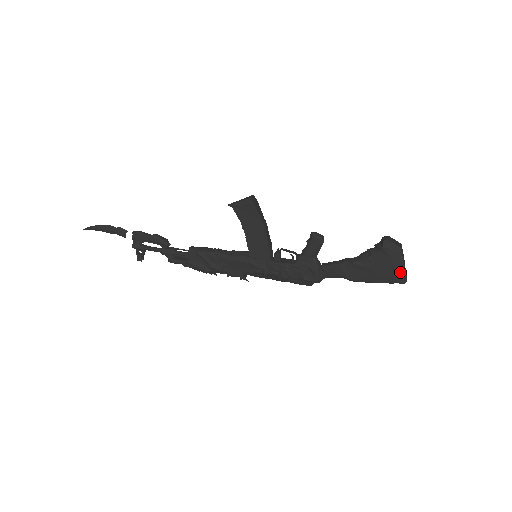
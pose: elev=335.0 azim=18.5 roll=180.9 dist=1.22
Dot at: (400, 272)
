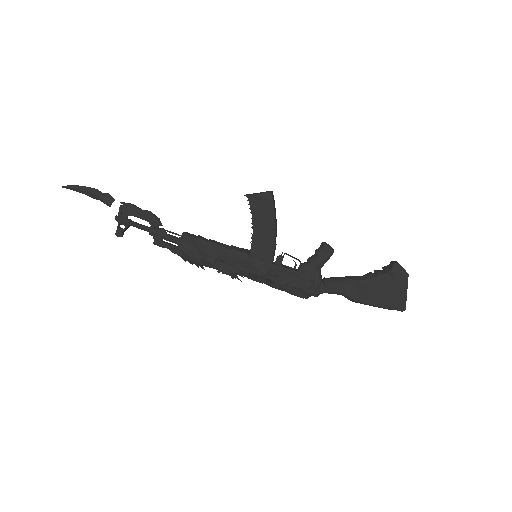
Dot at: (402, 299)
